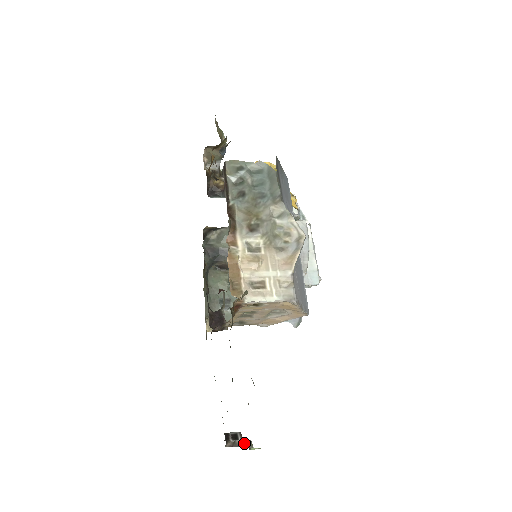
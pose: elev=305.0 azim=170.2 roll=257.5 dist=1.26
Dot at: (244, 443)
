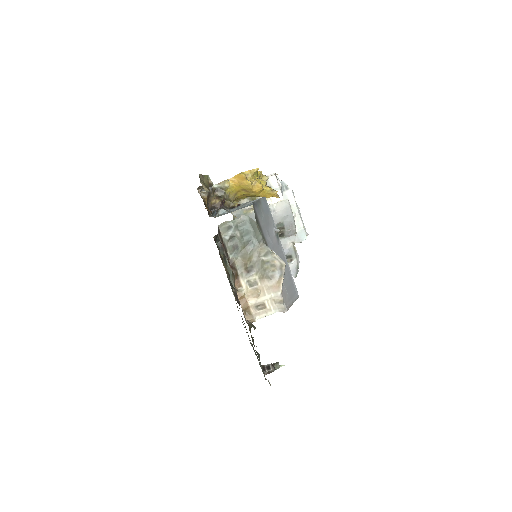
Dot at: (275, 366)
